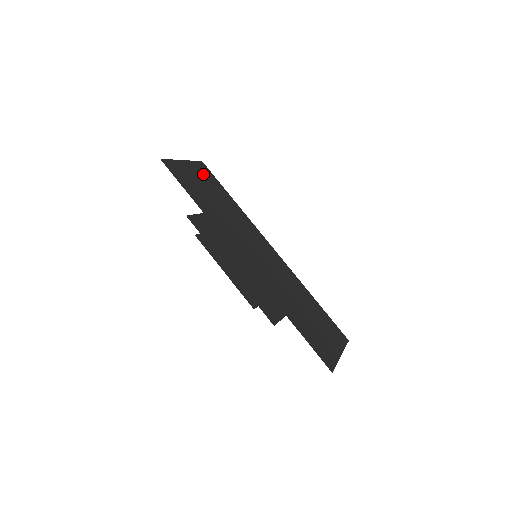
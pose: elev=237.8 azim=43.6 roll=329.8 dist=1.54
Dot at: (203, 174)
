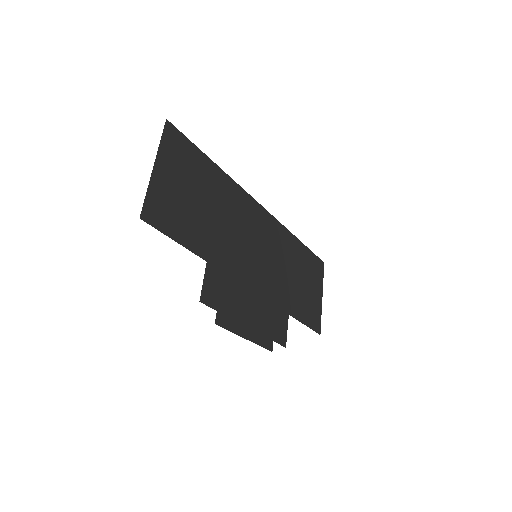
Dot at: (178, 159)
